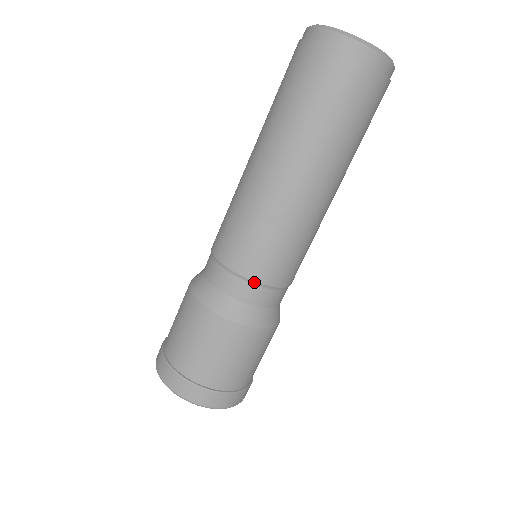
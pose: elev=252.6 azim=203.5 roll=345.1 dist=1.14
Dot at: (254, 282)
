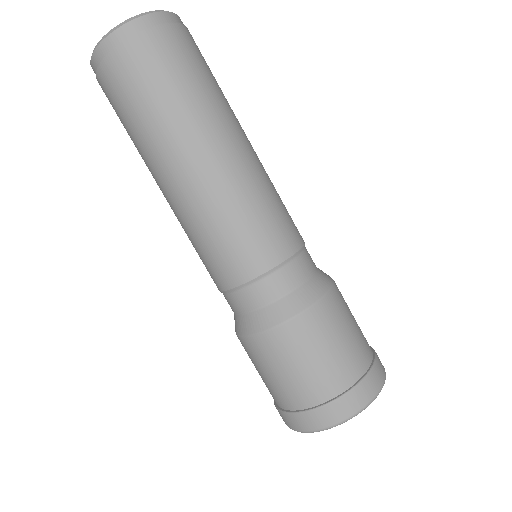
Dot at: (298, 252)
